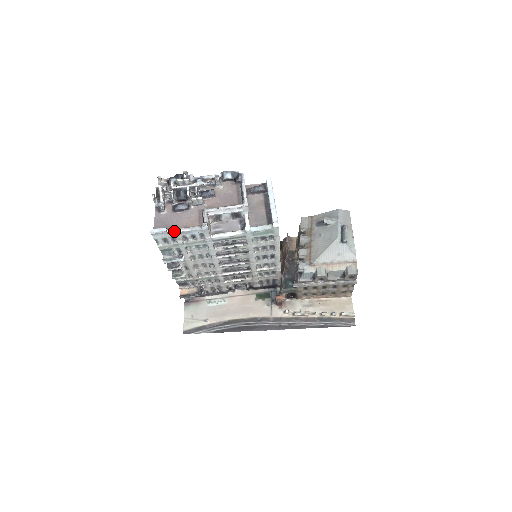
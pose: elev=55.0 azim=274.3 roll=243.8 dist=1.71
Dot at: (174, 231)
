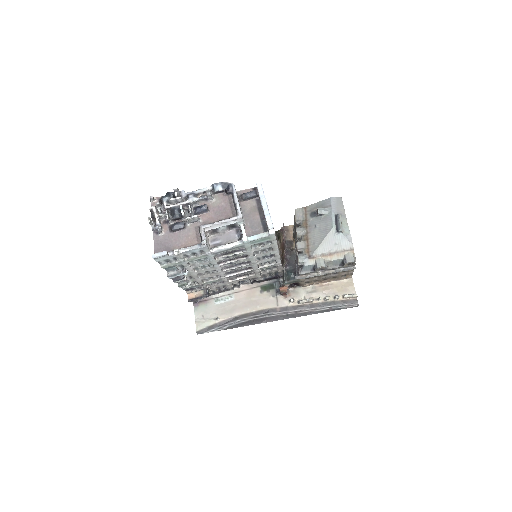
Dot at: (175, 254)
